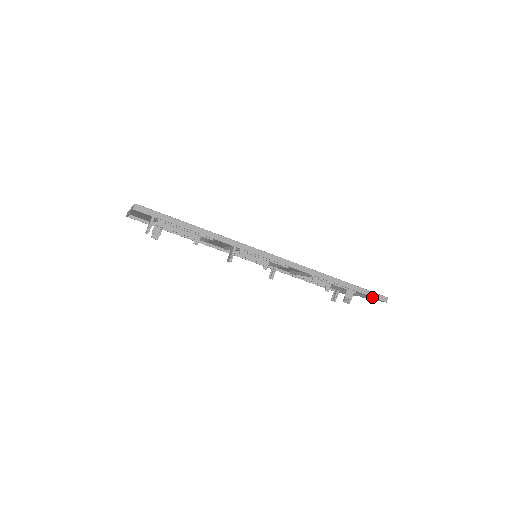
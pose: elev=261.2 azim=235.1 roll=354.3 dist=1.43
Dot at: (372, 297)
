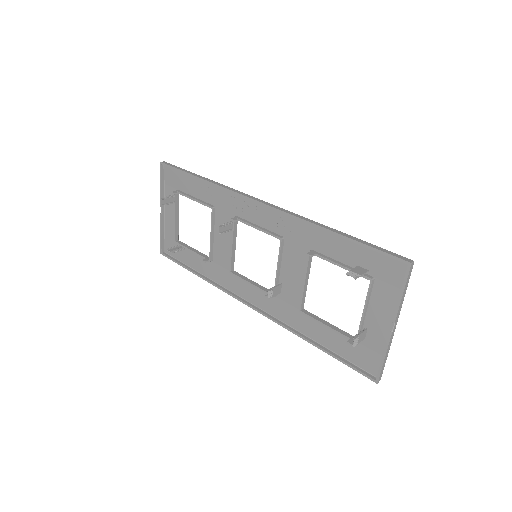
Dot at: (386, 256)
